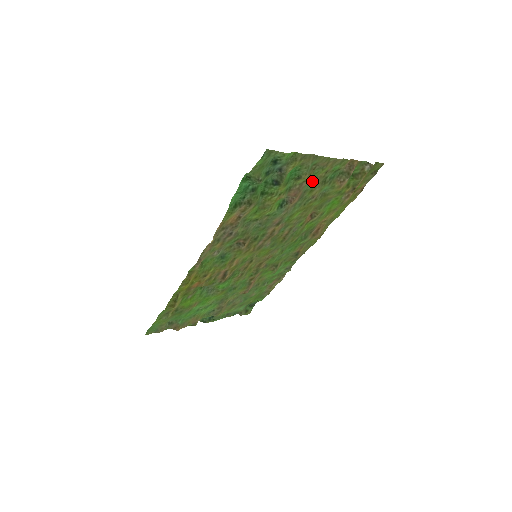
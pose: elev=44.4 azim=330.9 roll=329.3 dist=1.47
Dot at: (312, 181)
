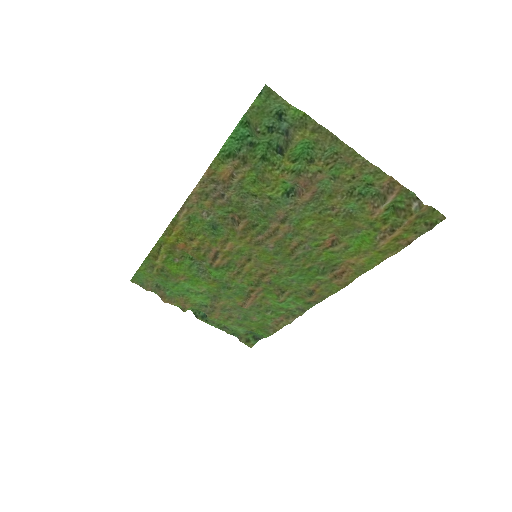
Dot at: (332, 180)
